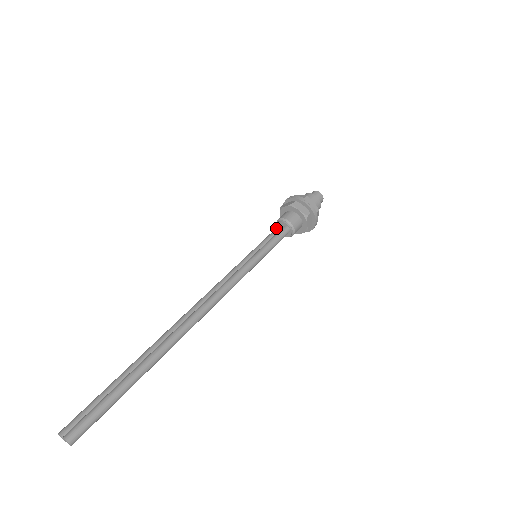
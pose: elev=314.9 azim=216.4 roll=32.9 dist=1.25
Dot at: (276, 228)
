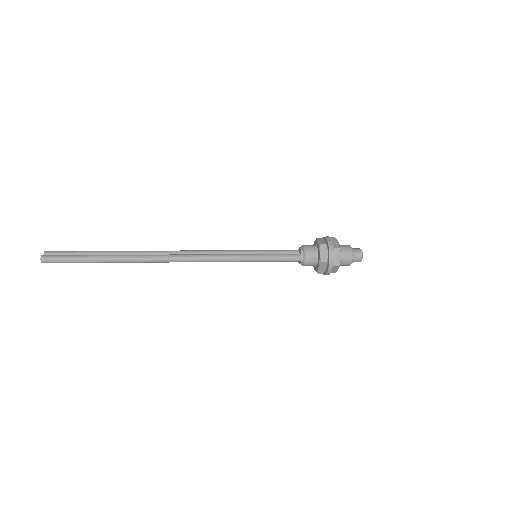
Dot at: (295, 250)
